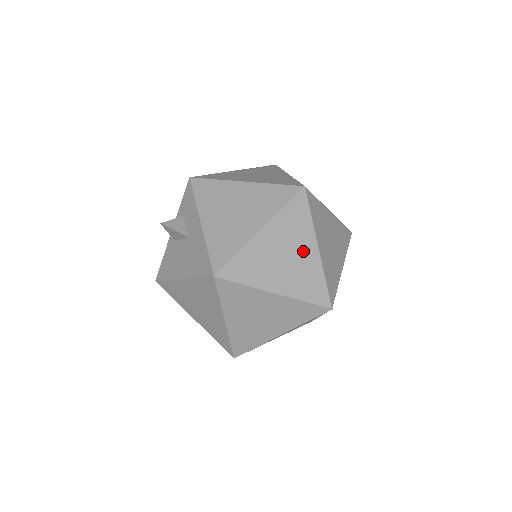
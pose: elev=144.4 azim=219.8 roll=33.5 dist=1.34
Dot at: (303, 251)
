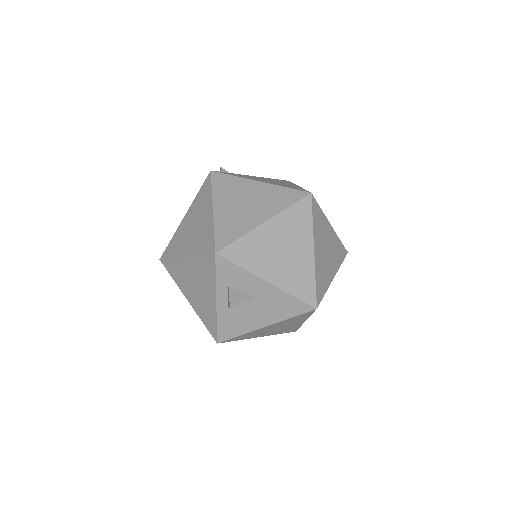
Dot at: (329, 236)
